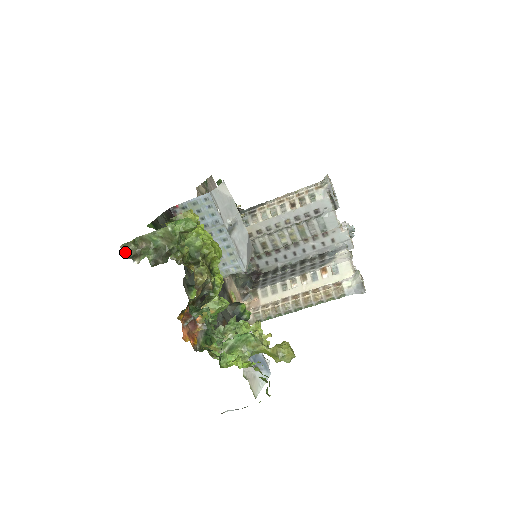
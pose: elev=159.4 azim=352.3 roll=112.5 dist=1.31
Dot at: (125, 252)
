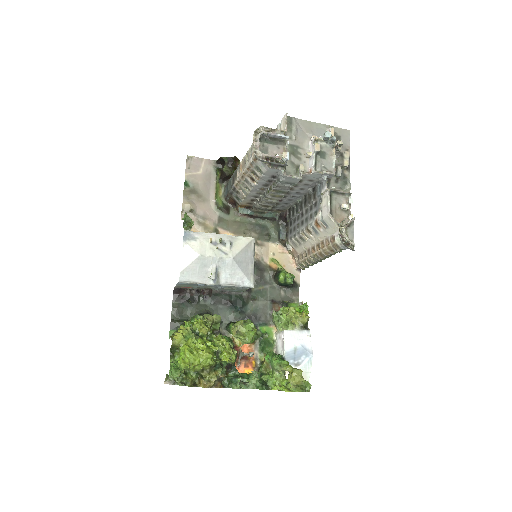
Dot at: (170, 382)
